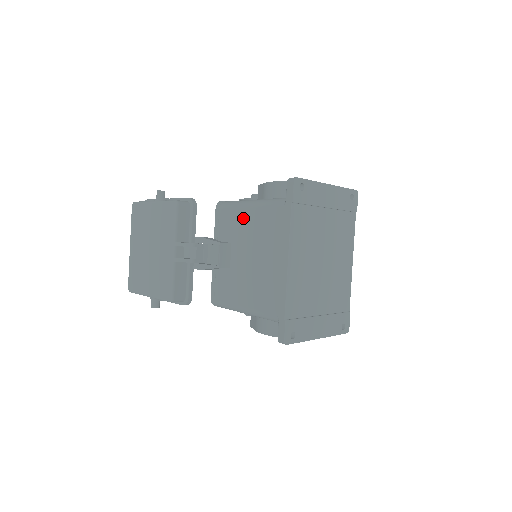
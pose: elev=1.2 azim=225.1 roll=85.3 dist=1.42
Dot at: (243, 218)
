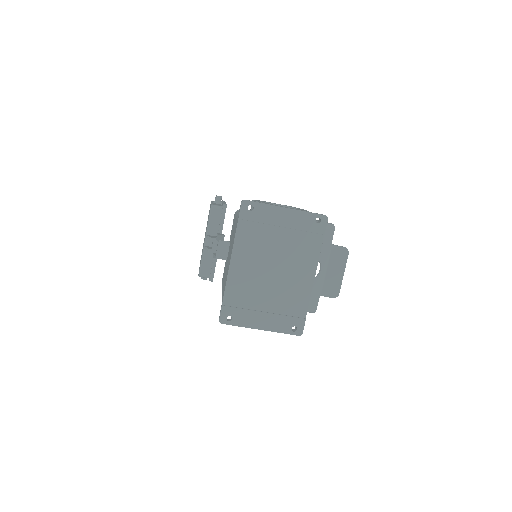
Dot at: occluded
